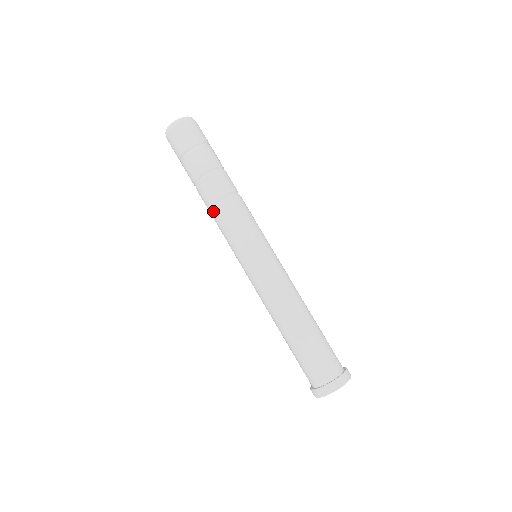
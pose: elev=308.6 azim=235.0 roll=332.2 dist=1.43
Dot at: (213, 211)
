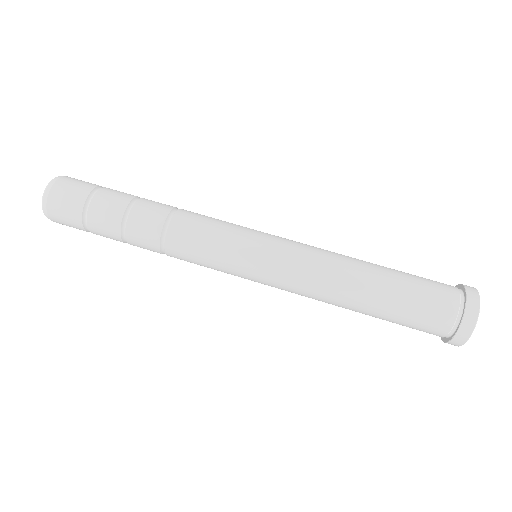
Dot at: (170, 231)
